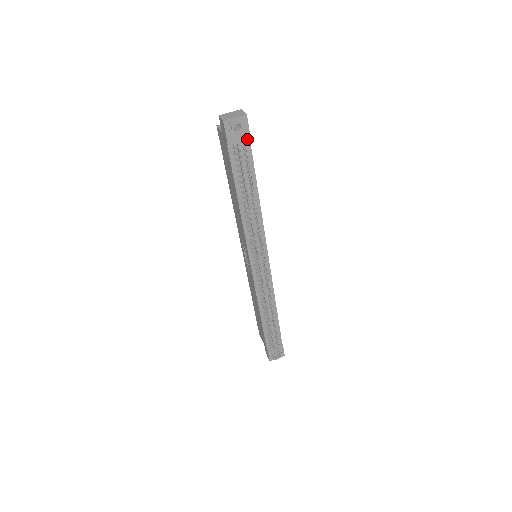
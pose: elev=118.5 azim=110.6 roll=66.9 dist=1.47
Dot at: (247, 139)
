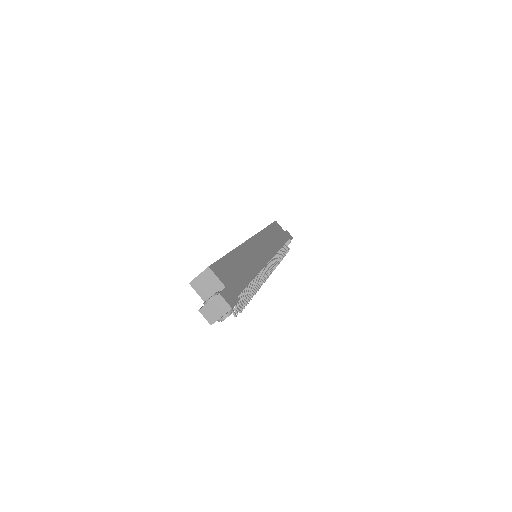
Dot at: occluded
